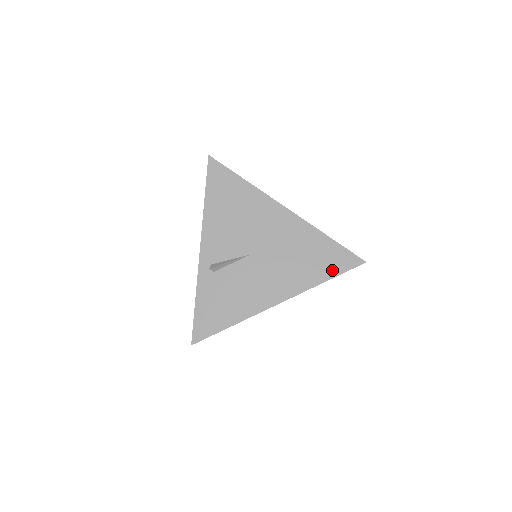
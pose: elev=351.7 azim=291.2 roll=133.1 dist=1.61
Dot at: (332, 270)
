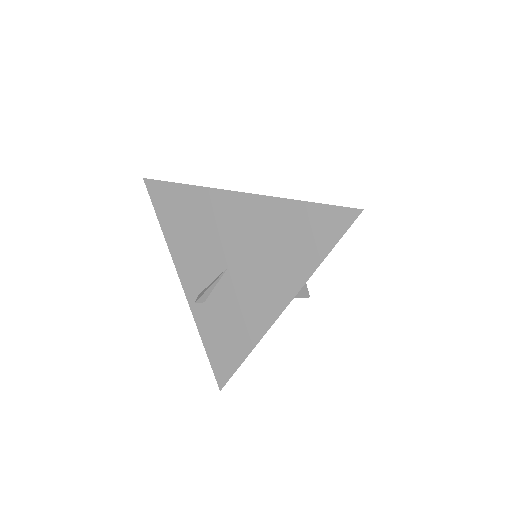
Dot at: (324, 242)
